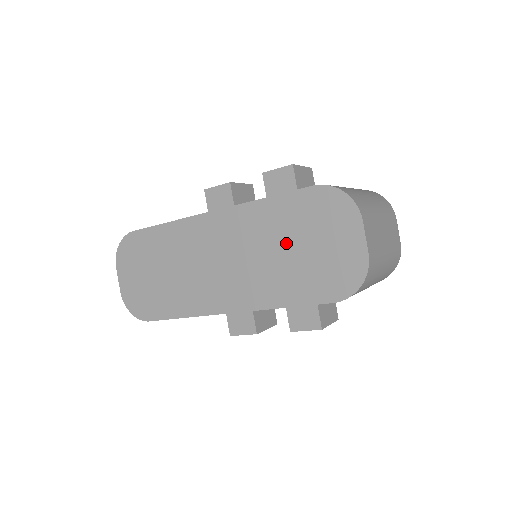
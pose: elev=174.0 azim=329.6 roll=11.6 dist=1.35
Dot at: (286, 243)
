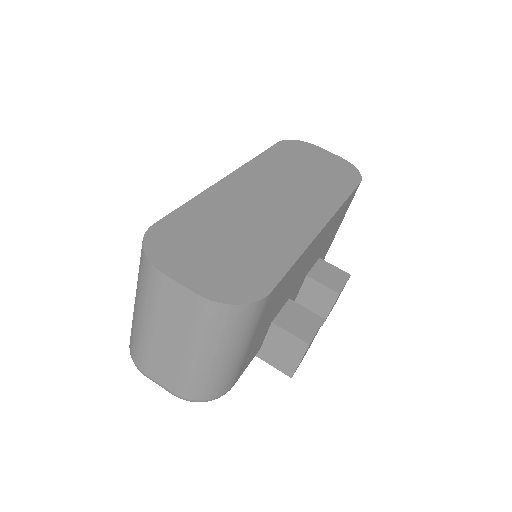
Dot at: (301, 169)
